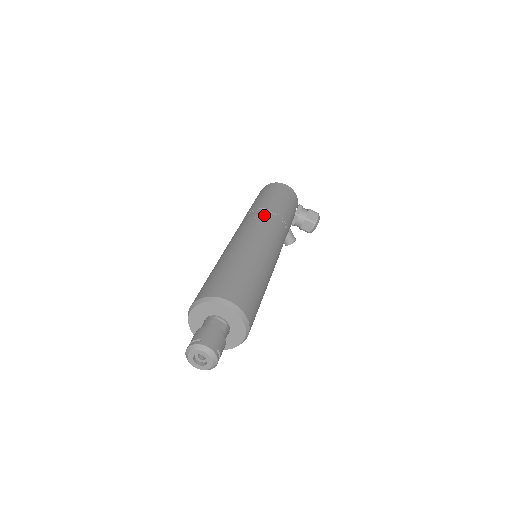
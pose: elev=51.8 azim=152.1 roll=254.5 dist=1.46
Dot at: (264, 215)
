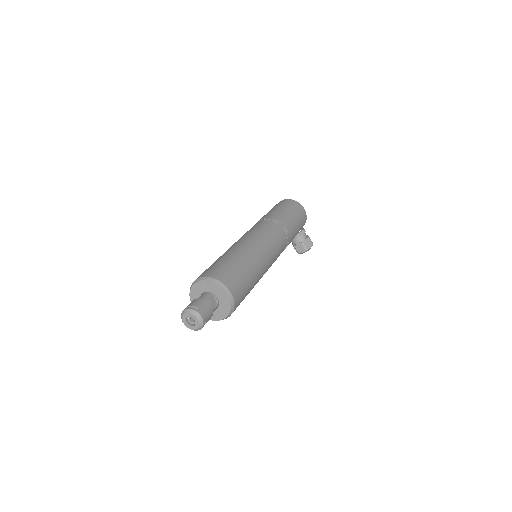
Dot at: (279, 229)
